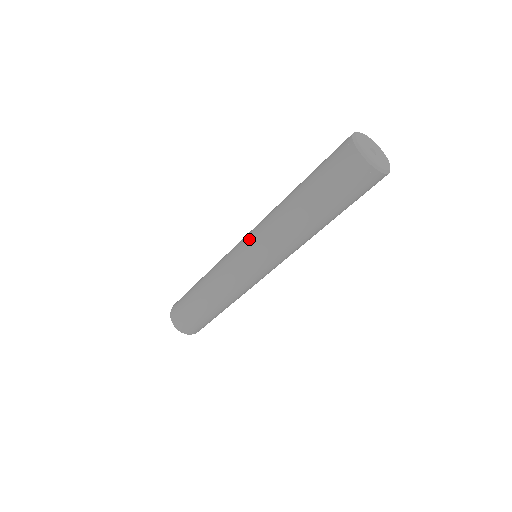
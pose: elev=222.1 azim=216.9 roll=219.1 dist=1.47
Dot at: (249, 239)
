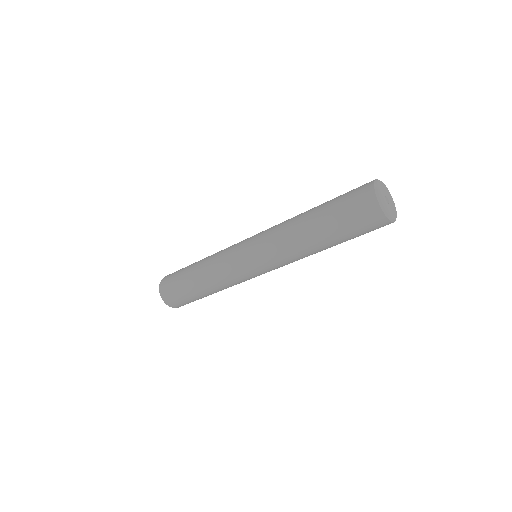
Dot at: (261, 259)
